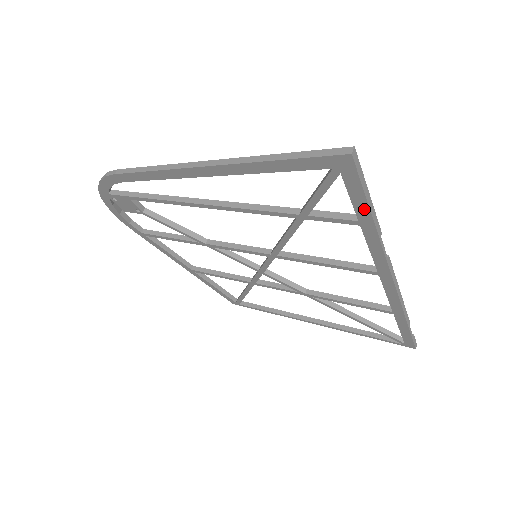
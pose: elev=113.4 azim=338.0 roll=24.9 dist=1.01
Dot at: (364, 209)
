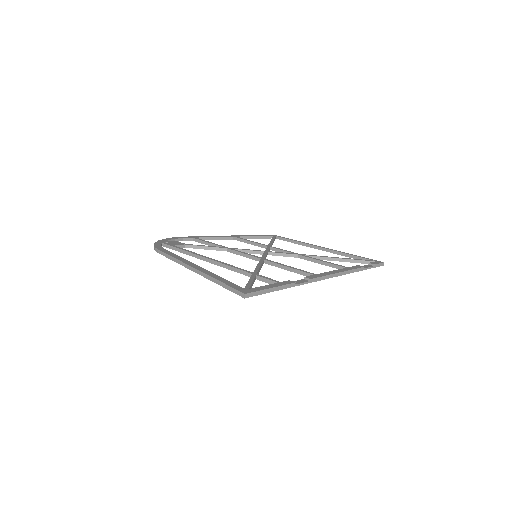
Dot at: (273, 290)
